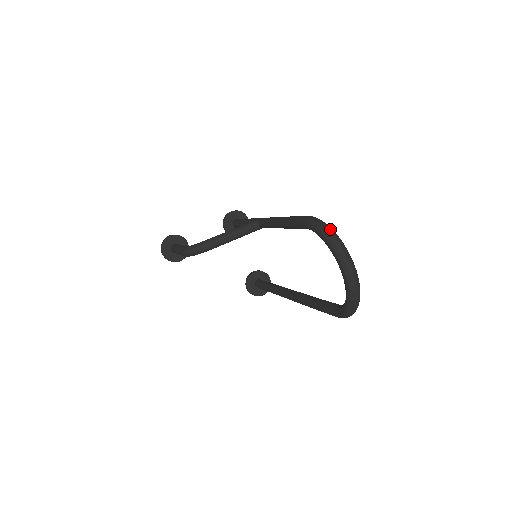
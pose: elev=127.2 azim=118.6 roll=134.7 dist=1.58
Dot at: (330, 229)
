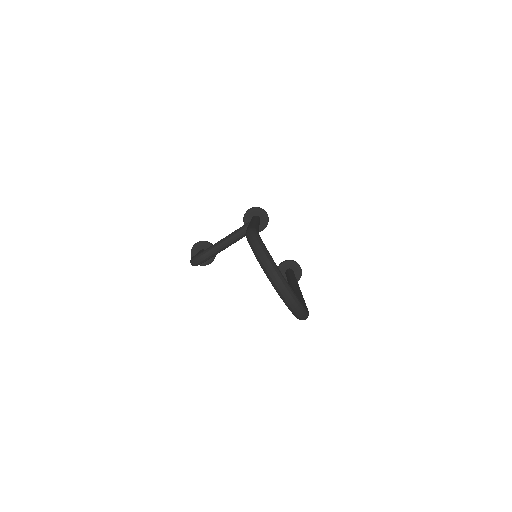
Dot at: (257, 242)
